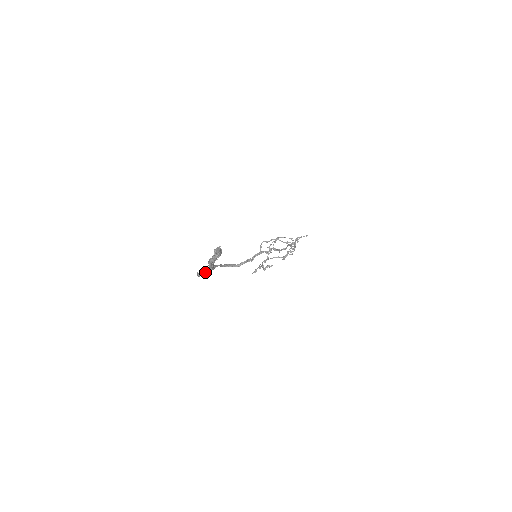
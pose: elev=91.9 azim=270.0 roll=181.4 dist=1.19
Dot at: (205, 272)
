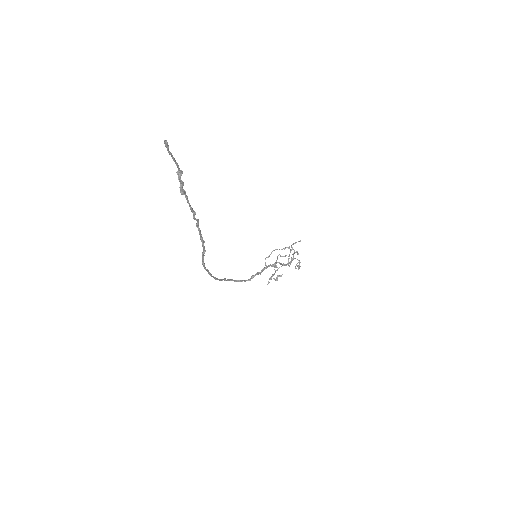
Dot at: (217, 279)
